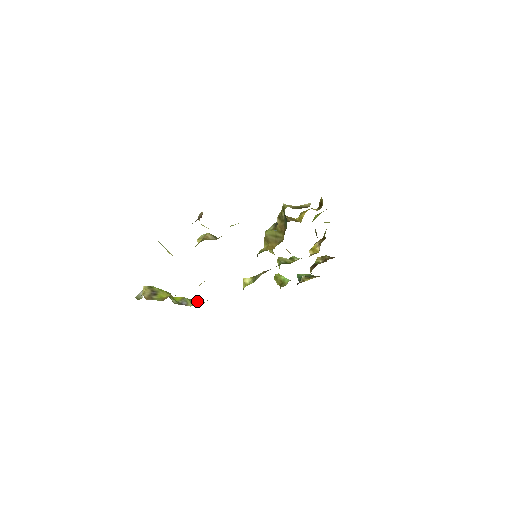
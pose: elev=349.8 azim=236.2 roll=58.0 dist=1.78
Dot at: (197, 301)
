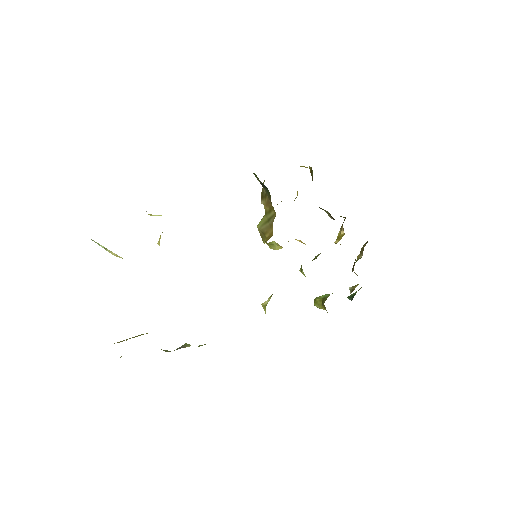
Dot at: occluded
